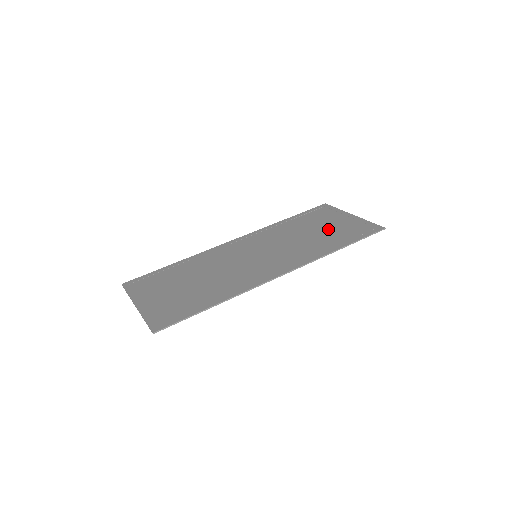
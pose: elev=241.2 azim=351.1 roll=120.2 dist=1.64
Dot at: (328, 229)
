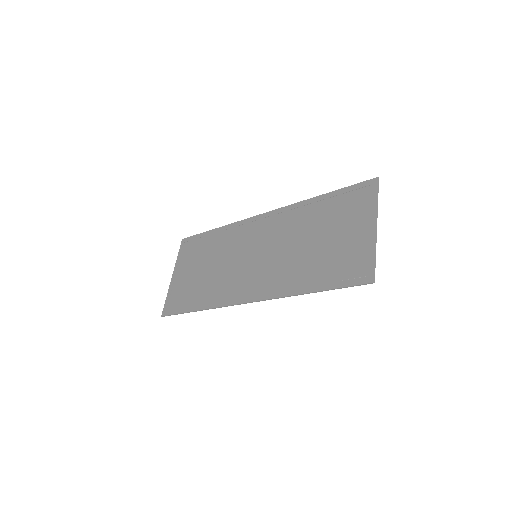
Dot at: (330, 245)
